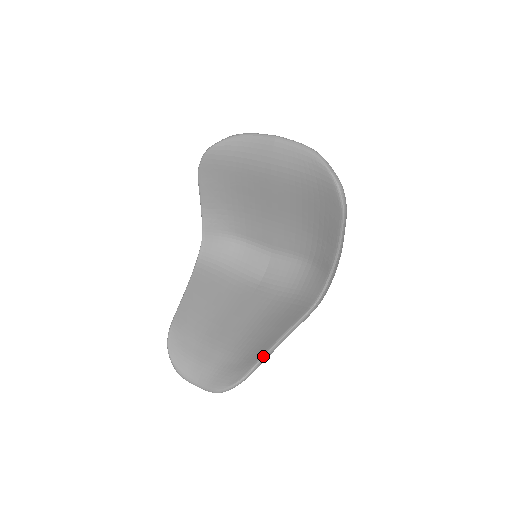
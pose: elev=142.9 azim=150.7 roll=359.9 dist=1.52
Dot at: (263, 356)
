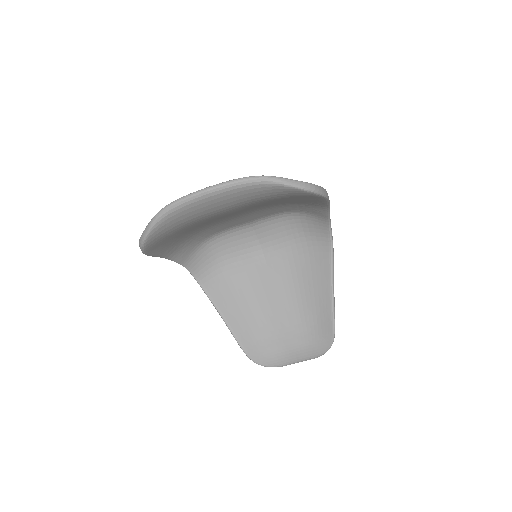
Dot at: (333, 319)
